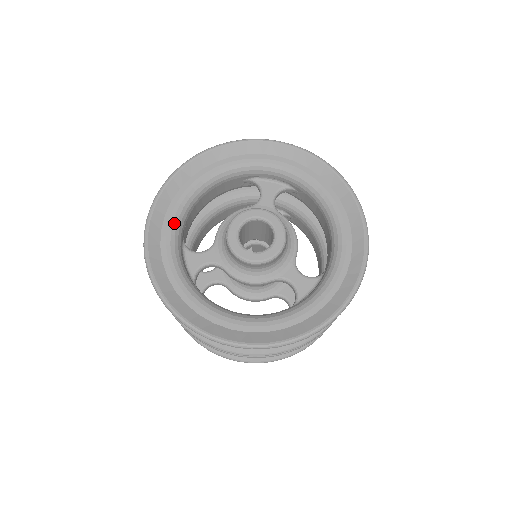
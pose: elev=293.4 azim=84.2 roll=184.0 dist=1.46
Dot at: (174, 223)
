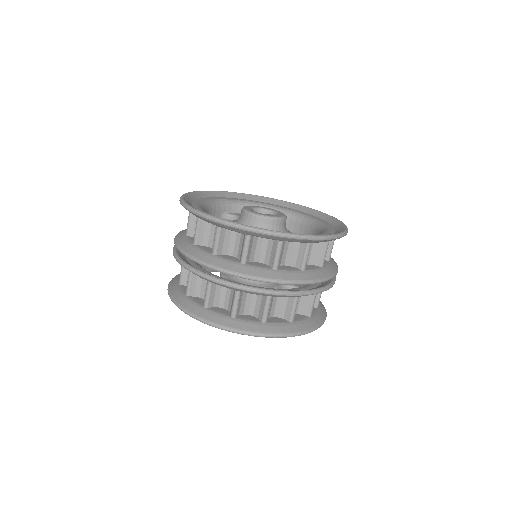
Dot at: (205, 212)
